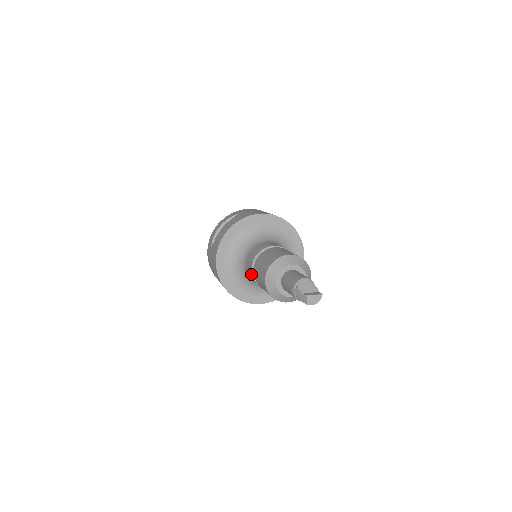
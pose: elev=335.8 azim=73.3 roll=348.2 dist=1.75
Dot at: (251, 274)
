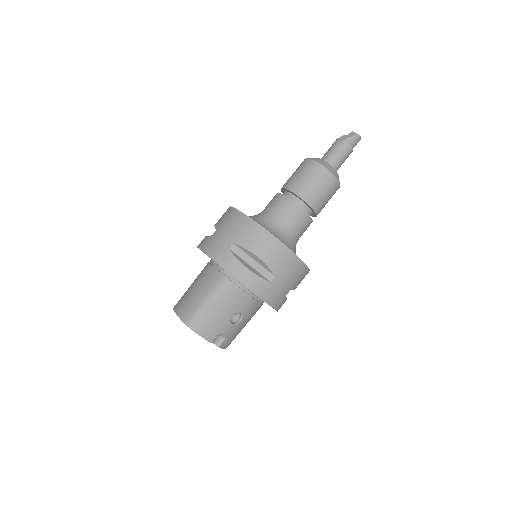
Dot at: (285, 198)
